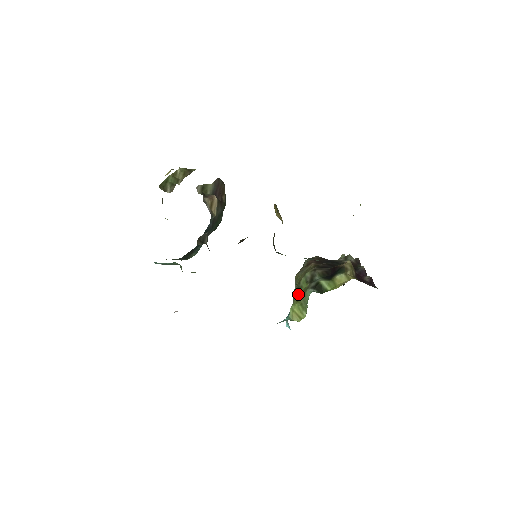
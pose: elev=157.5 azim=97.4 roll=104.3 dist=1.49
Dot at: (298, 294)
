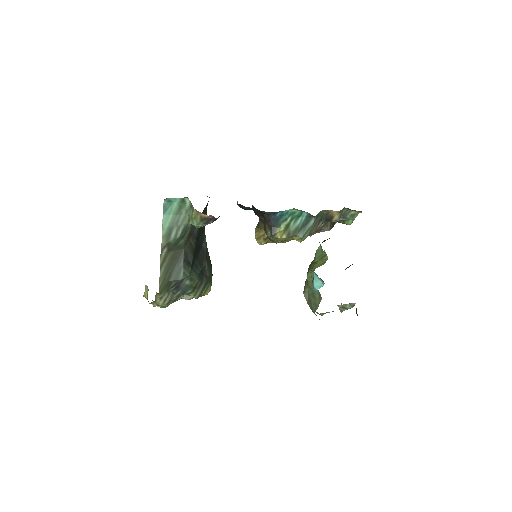
Dot at: (311, 266)
